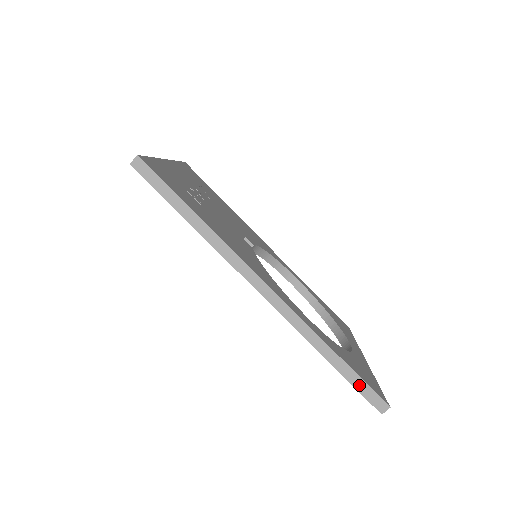
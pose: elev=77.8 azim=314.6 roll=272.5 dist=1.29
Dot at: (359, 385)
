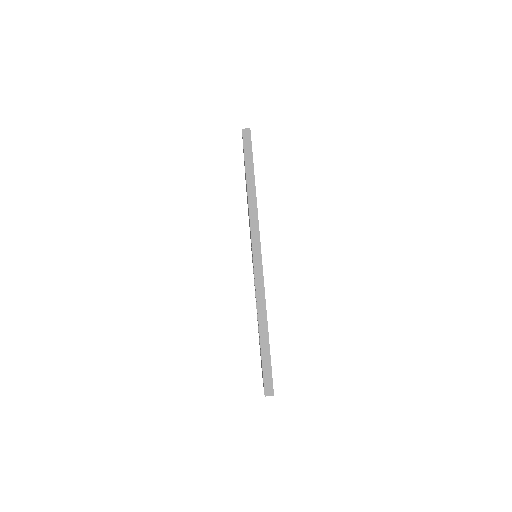
Dot at: (266, 363)
